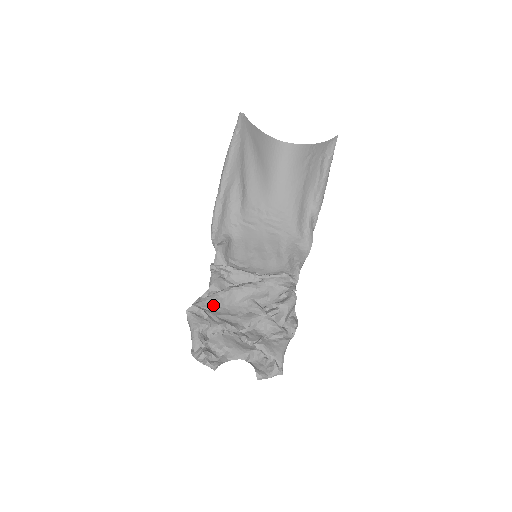
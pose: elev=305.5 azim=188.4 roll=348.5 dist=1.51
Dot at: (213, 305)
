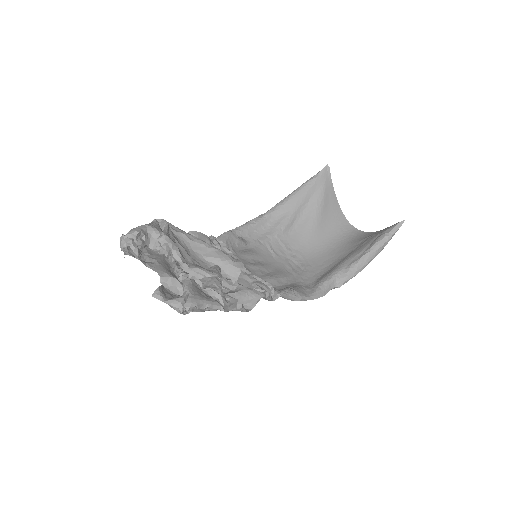
Dot at: (181, 236)
